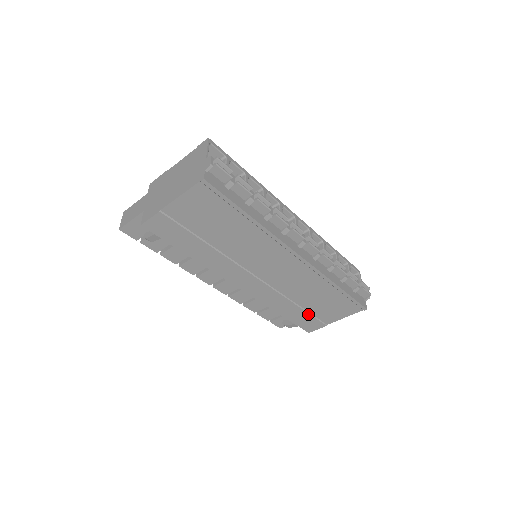
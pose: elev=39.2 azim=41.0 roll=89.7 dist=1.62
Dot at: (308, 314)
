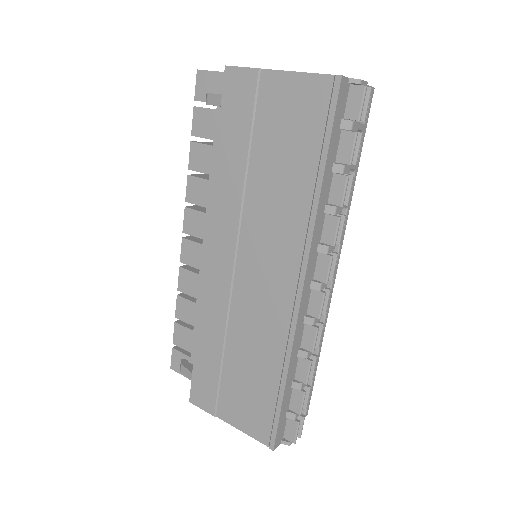
Dot at: (218, 376)
